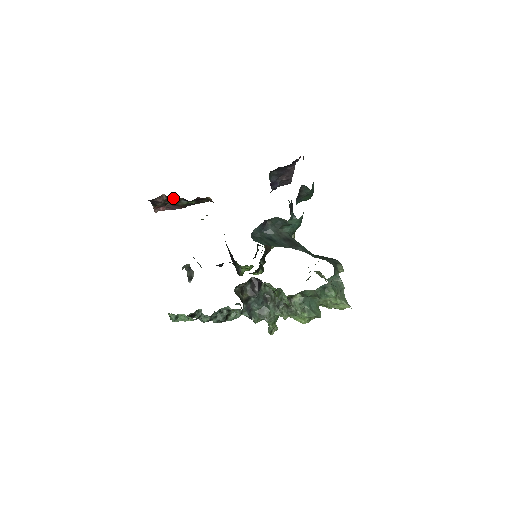
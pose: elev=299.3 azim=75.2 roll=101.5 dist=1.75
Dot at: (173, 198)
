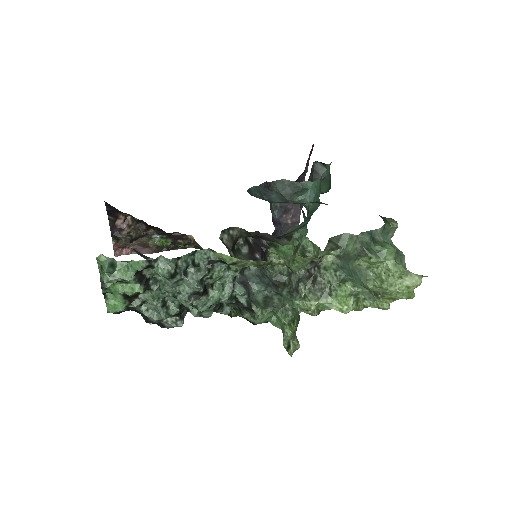
Dot at: (141, 225)
